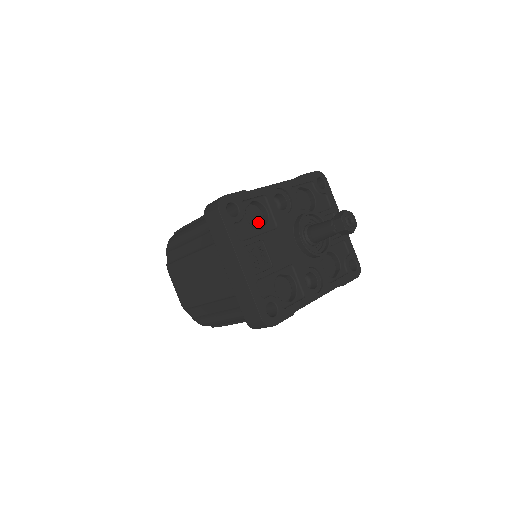
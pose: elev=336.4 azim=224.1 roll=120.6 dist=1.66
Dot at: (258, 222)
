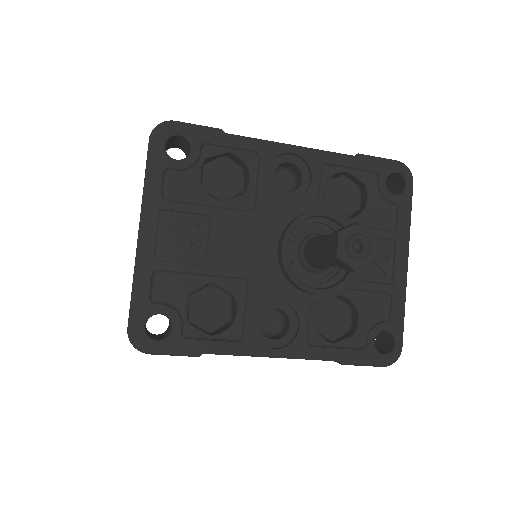
Dot at: (226, 189)
